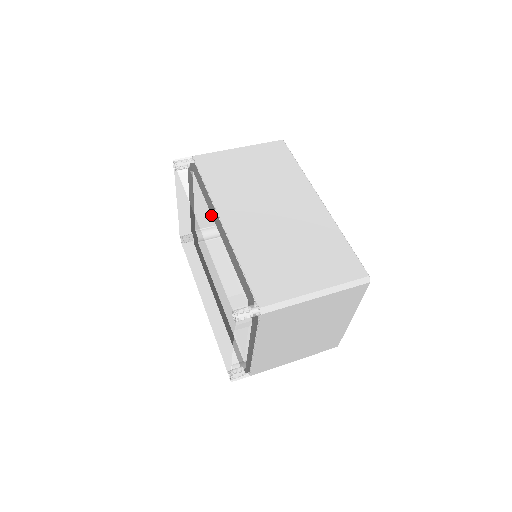
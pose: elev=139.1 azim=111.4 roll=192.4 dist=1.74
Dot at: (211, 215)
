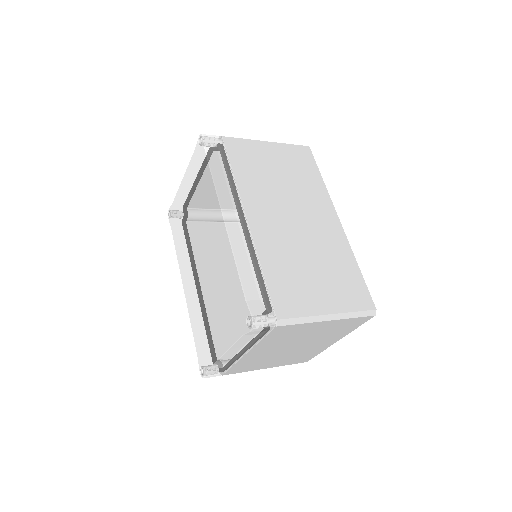
Dot at: (236, 207)
